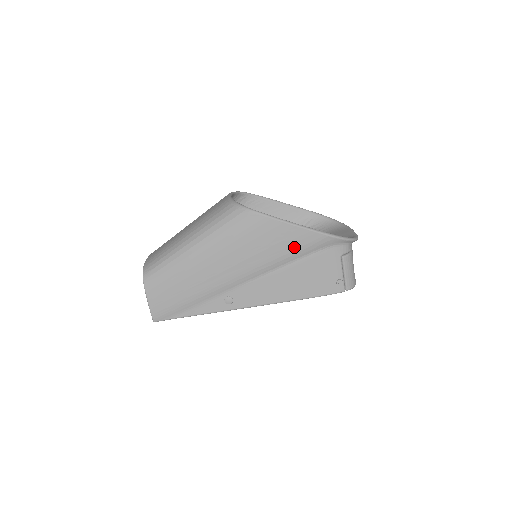
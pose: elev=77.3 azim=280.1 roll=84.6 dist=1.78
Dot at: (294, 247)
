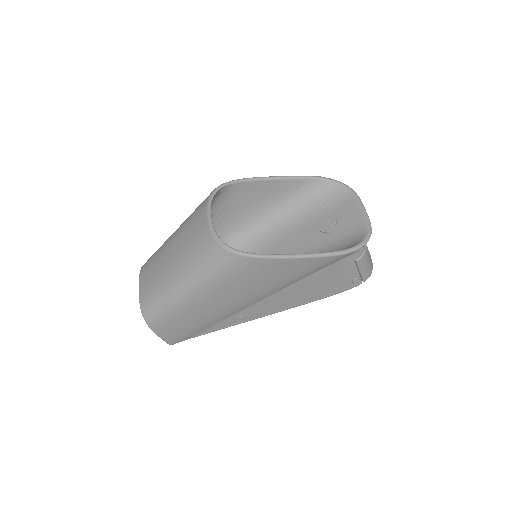
Dot at: (301, 272)
